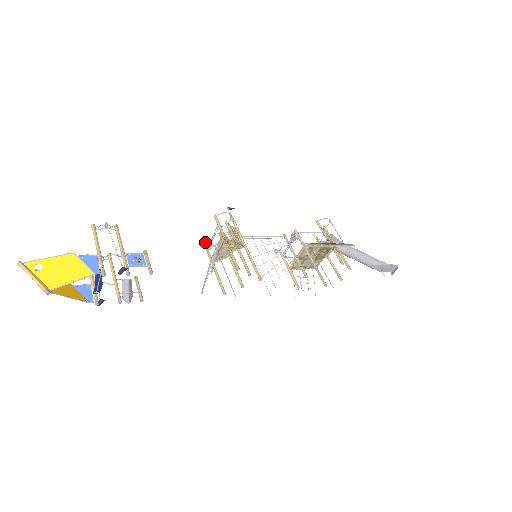
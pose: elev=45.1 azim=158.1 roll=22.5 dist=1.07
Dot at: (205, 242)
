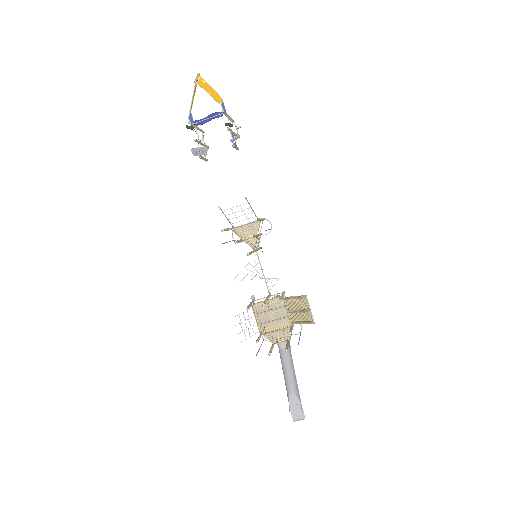
Dot at: occluded
